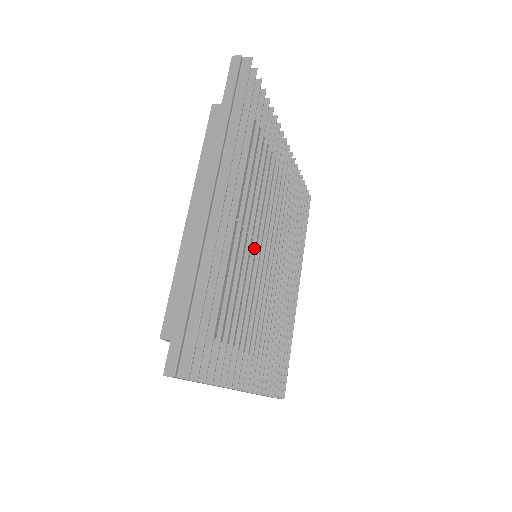
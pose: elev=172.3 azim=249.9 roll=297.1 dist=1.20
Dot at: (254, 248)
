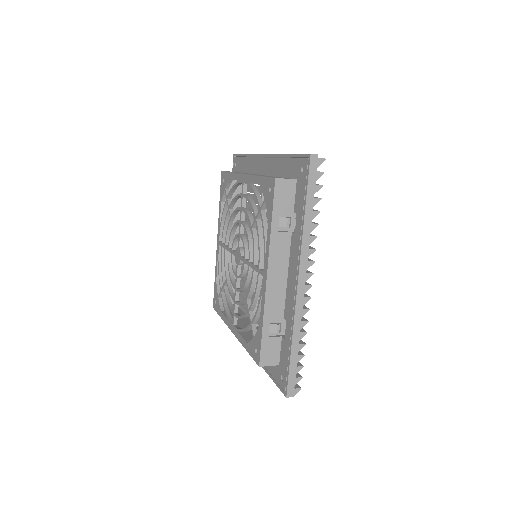
Dot at: occluded
